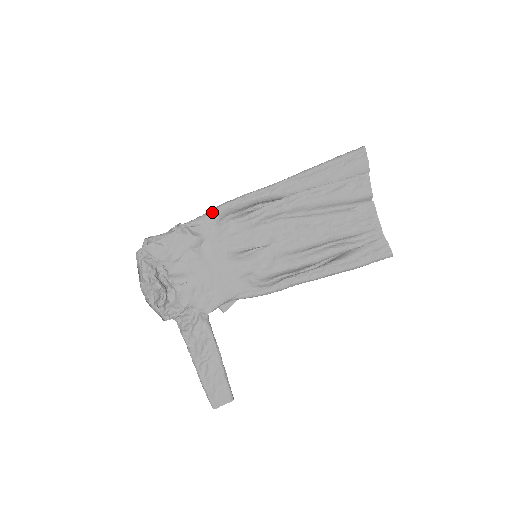
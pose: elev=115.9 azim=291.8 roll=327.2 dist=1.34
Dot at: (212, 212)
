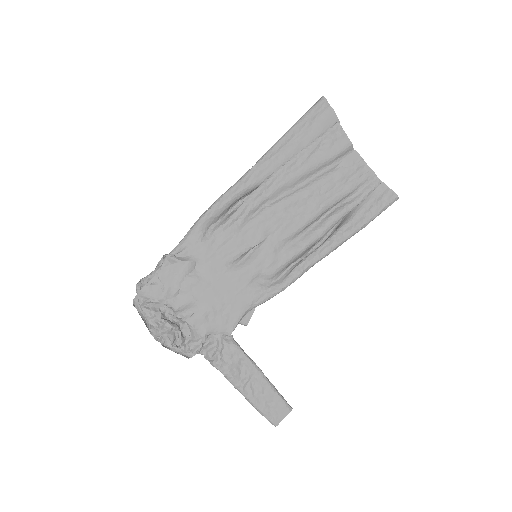
Dot at: (192, 230)
